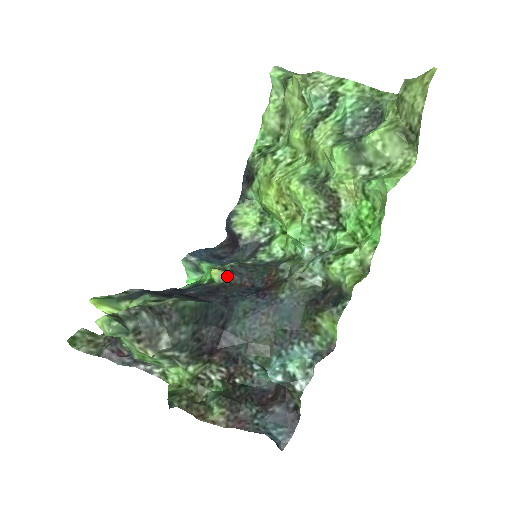
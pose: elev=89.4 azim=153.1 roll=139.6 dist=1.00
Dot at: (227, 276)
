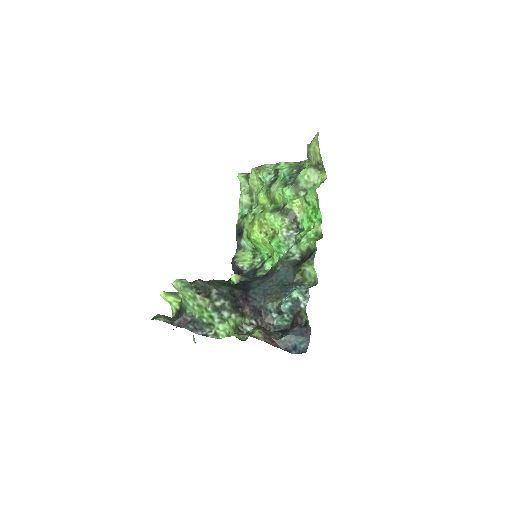
Dot at: (241, 278)
